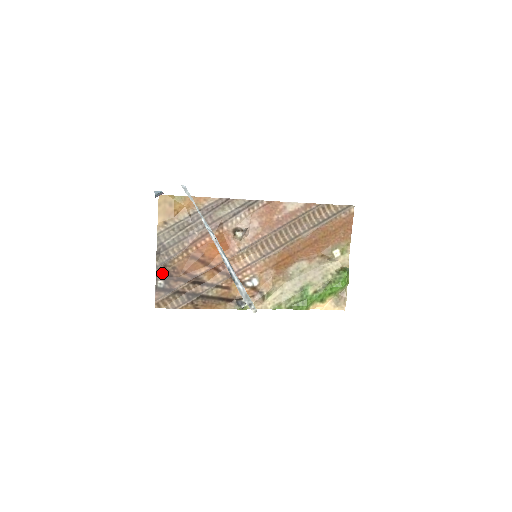
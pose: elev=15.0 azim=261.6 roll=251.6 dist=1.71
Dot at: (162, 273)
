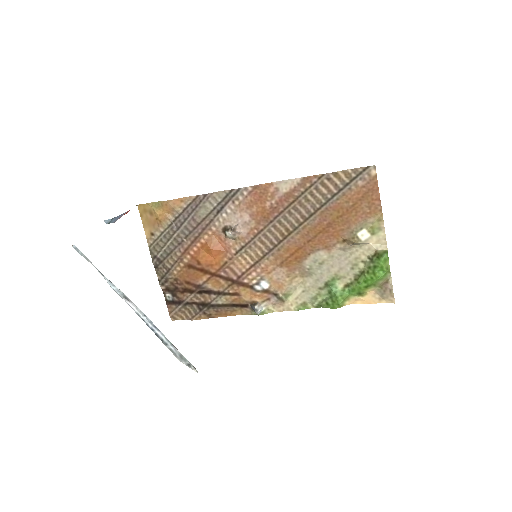
Dot at: (167, 286)
